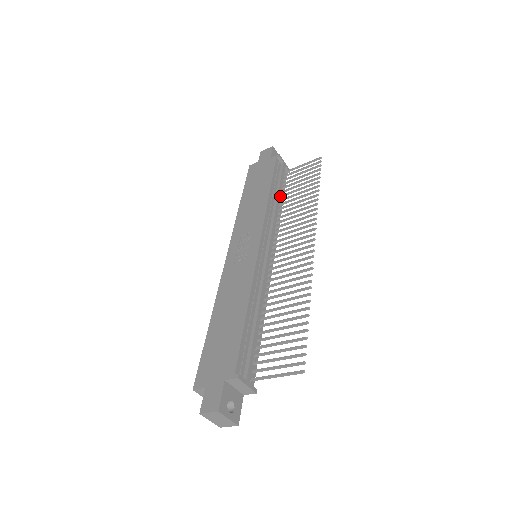
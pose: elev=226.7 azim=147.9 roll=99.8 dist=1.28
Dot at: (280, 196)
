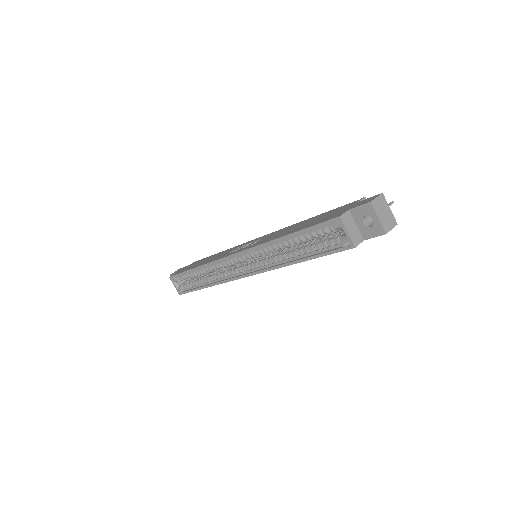
Dot at: occluded
